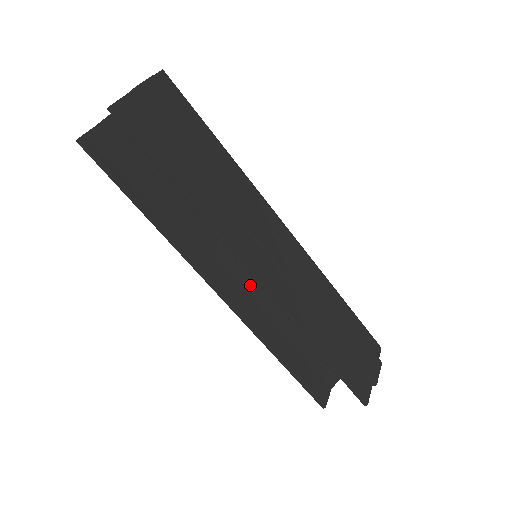
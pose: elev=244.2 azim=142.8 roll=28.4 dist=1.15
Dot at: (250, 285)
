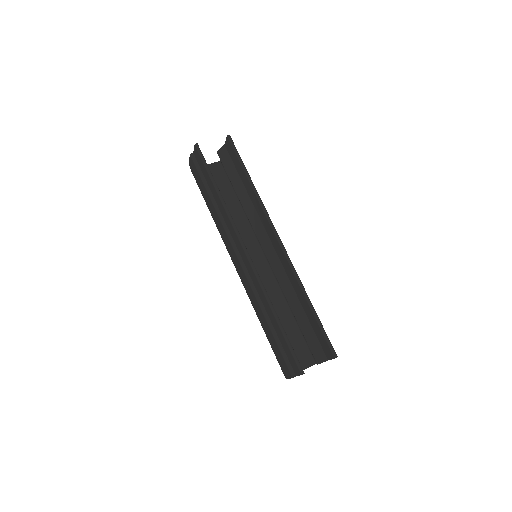
Dot at: occluded
